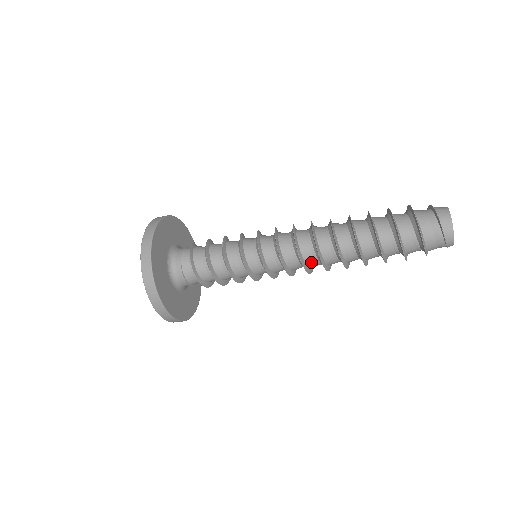
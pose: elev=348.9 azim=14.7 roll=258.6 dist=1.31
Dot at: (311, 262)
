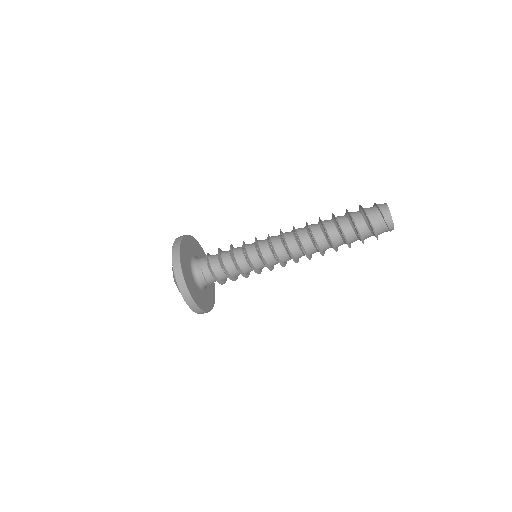
Dot at: (297, 255)
